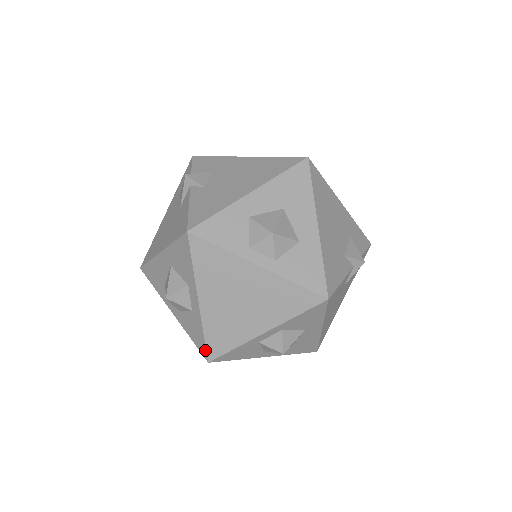
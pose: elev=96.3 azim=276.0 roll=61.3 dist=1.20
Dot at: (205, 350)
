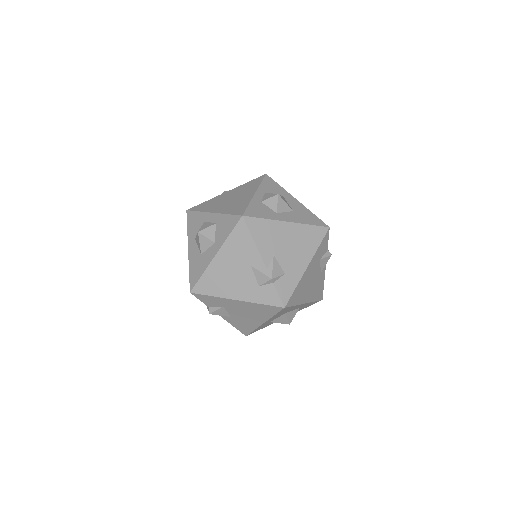
Dot at: (235, 216)
